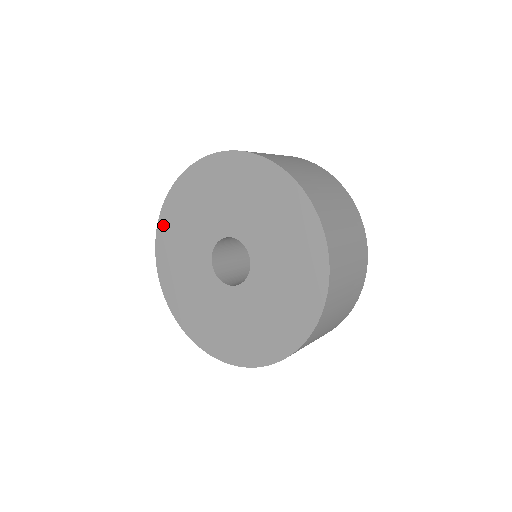
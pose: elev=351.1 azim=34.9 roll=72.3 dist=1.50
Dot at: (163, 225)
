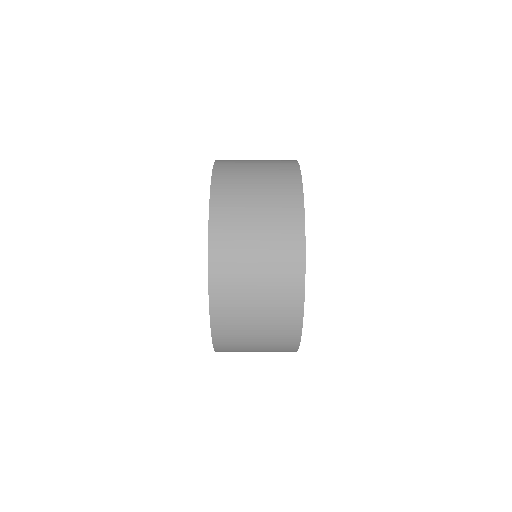
Dot at: occluded
